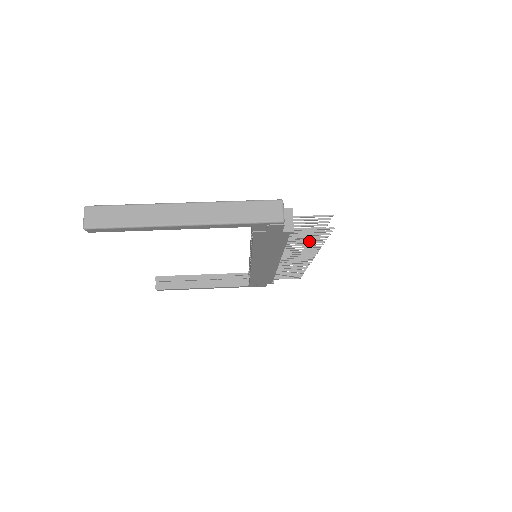
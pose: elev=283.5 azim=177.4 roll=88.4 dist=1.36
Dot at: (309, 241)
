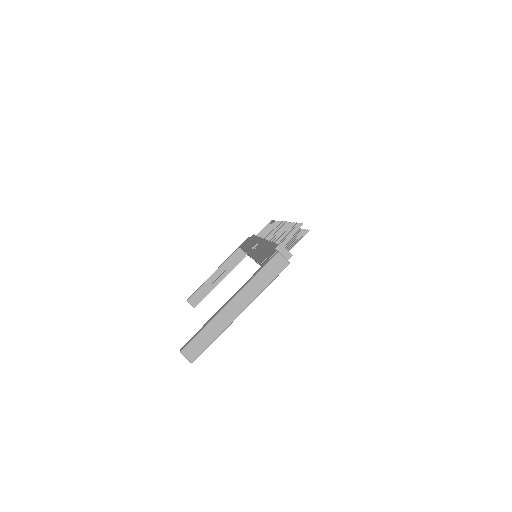
Dot at: occluded
